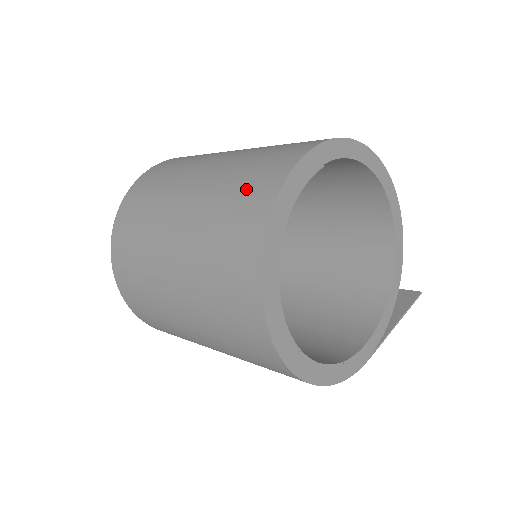
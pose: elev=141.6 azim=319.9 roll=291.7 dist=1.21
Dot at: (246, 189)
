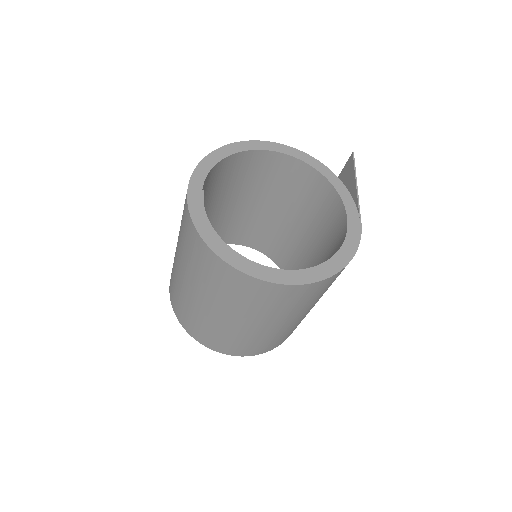
Dot at: (190, 245)
